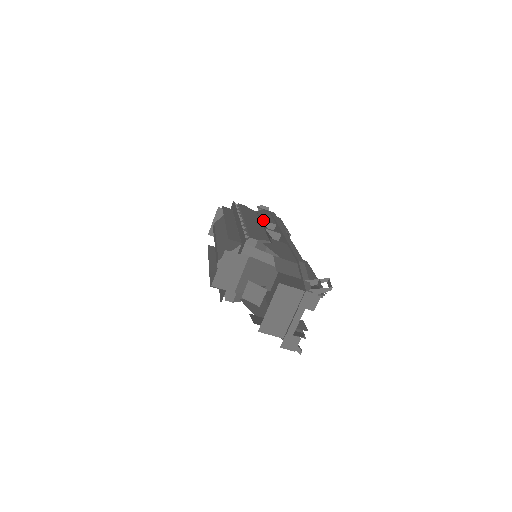
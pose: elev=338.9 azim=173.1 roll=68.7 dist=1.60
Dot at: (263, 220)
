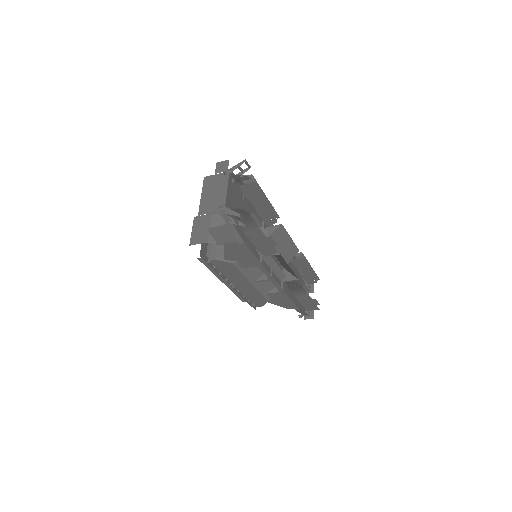
Dot at: occluded
